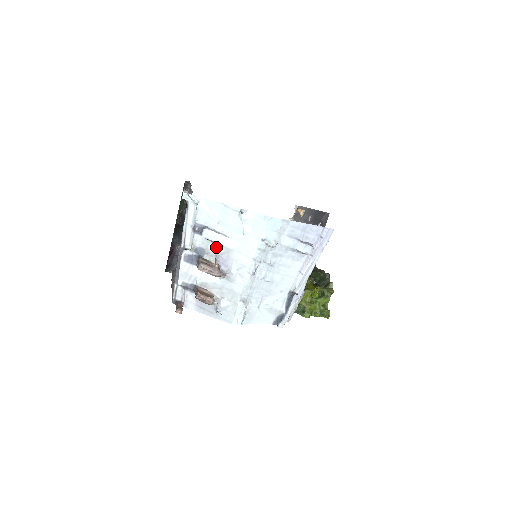
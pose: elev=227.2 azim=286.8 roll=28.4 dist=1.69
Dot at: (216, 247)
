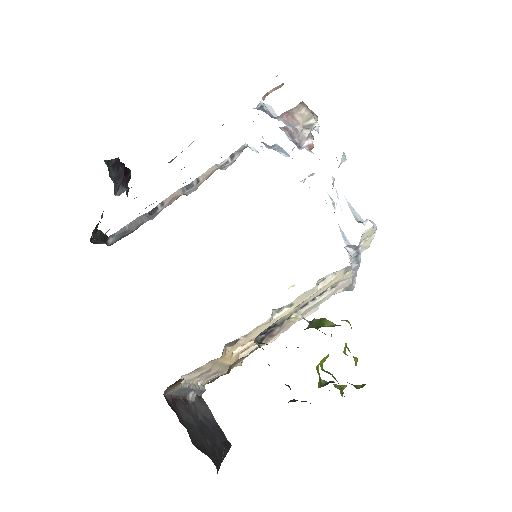
Dot at: (286, 155)
